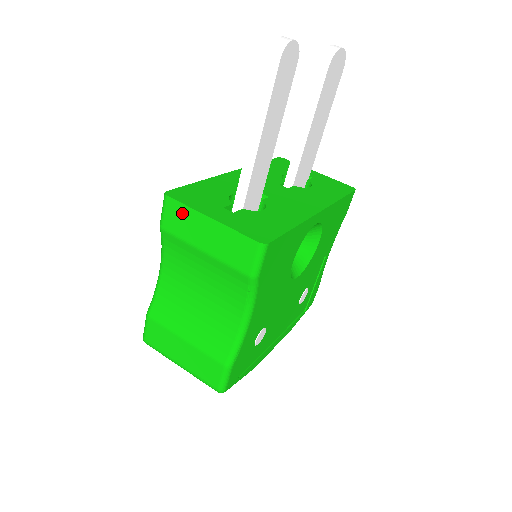
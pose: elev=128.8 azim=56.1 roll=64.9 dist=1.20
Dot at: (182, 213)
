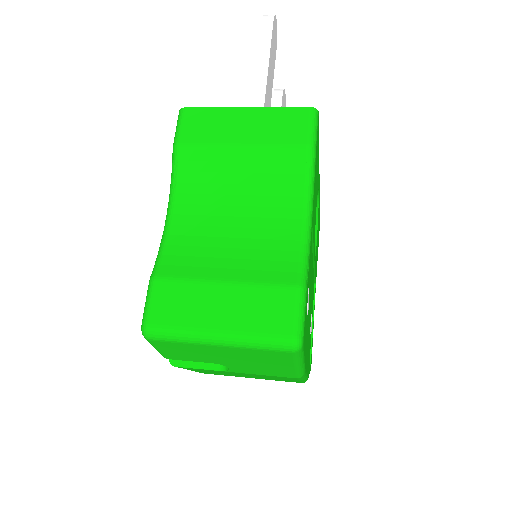
Dot at: (207, 117)
